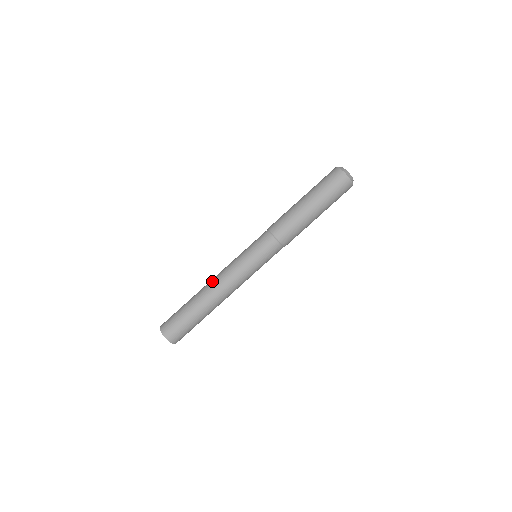
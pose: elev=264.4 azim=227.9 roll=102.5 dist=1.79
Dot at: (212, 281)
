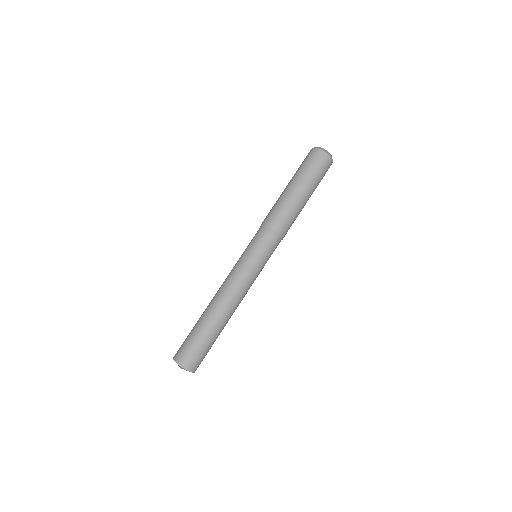
Dot at: (220, 295)
